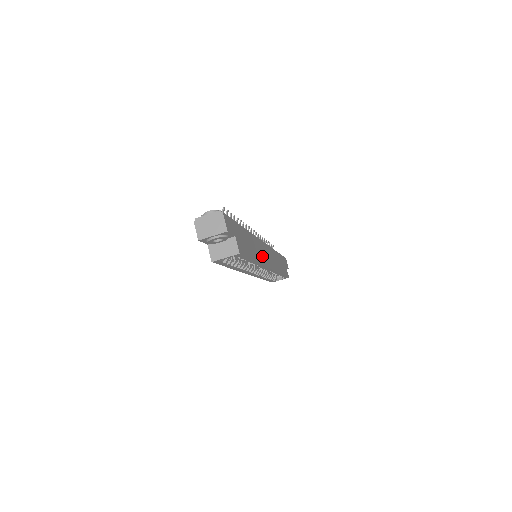
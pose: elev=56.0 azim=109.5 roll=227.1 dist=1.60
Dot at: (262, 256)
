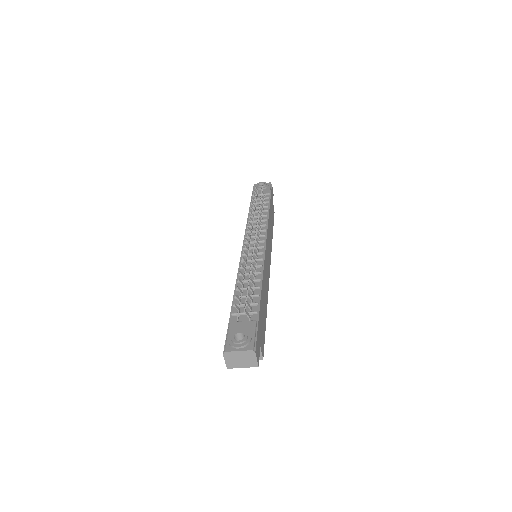
Dot at: (267, 278)
